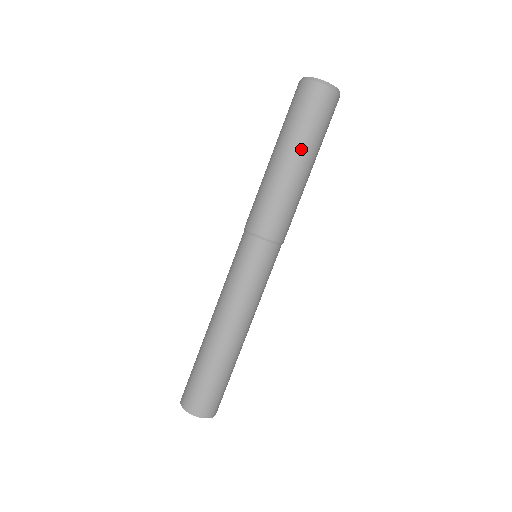
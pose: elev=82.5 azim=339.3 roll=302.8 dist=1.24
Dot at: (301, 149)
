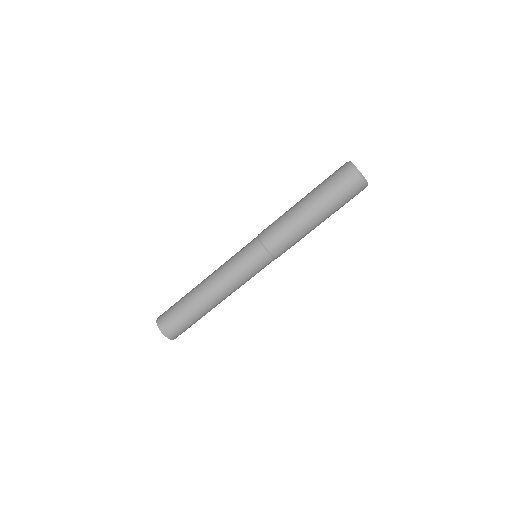
Dot at: (327, 214)
